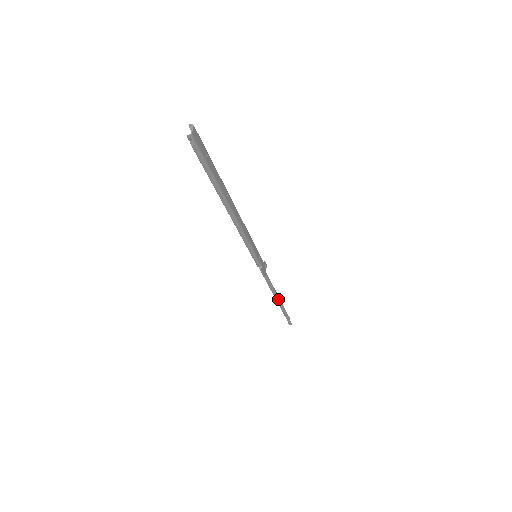
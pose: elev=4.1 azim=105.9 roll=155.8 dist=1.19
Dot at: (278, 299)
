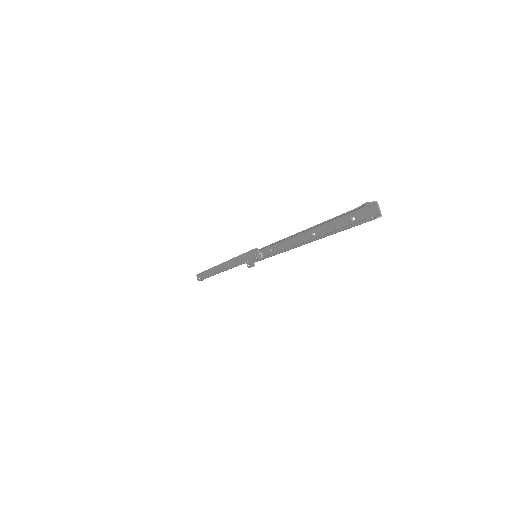
Dot at: occluded
